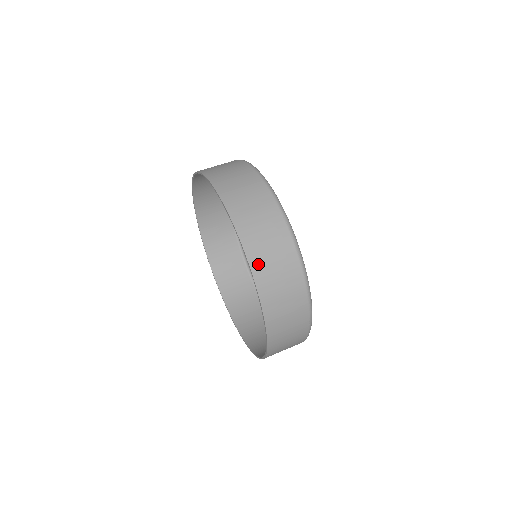
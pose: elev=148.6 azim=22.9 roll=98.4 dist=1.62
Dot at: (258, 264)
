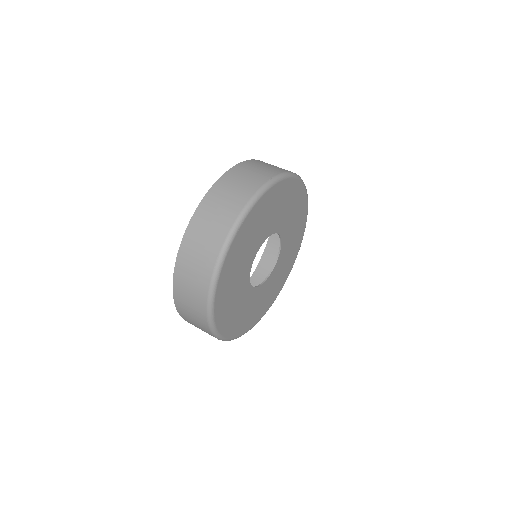
Dot at: (223, 183)
